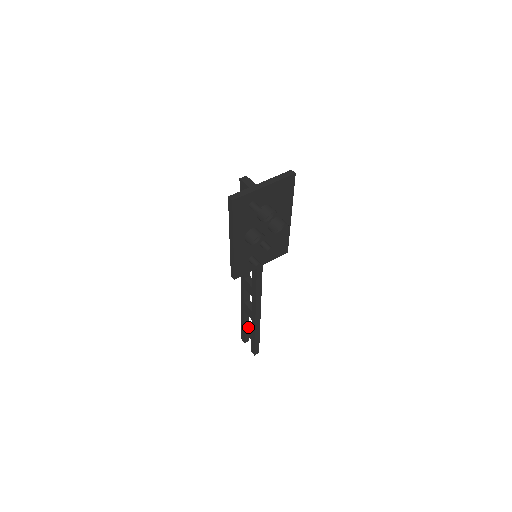
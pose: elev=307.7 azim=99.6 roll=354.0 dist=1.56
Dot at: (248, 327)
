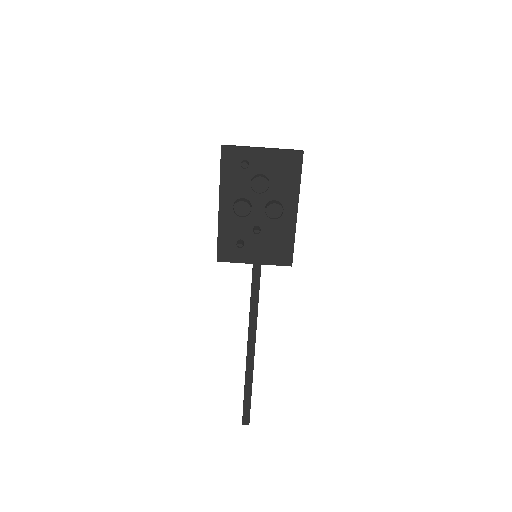
Dot at: occluded
